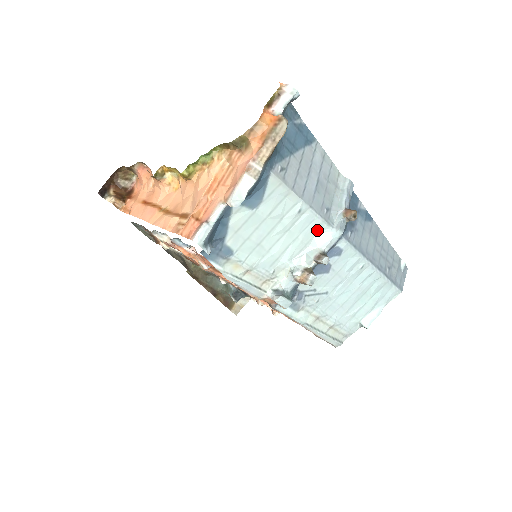
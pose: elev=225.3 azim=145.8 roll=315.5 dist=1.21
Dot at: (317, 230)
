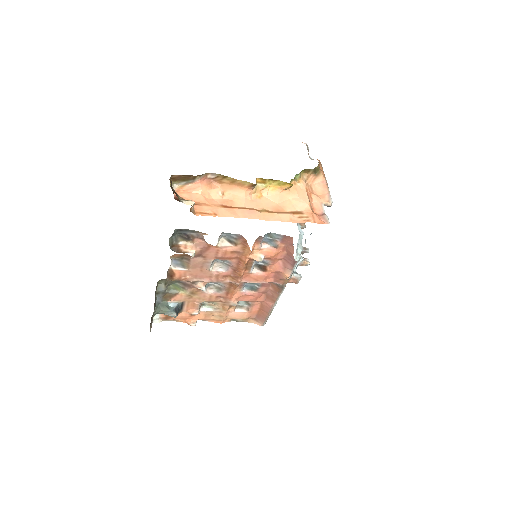
Dot at: occluded
